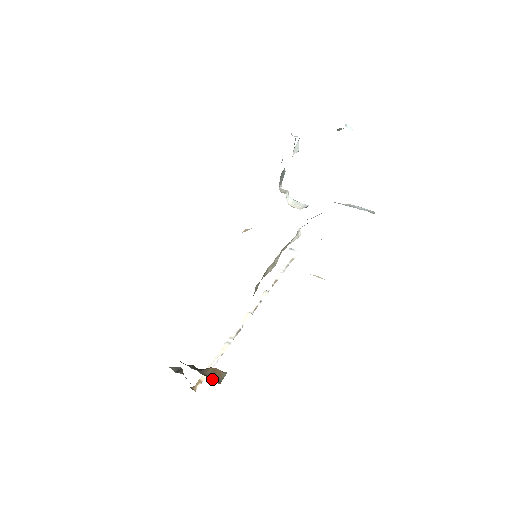
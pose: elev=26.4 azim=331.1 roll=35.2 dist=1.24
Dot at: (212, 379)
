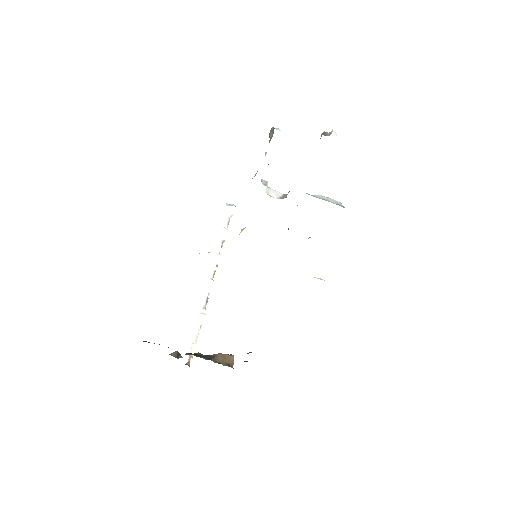
Dot at: (226, 365)
